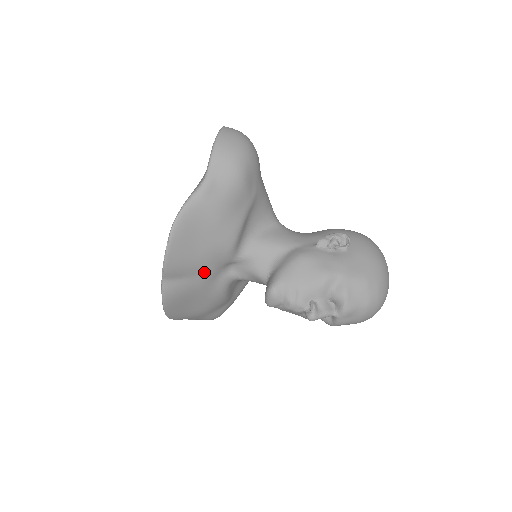
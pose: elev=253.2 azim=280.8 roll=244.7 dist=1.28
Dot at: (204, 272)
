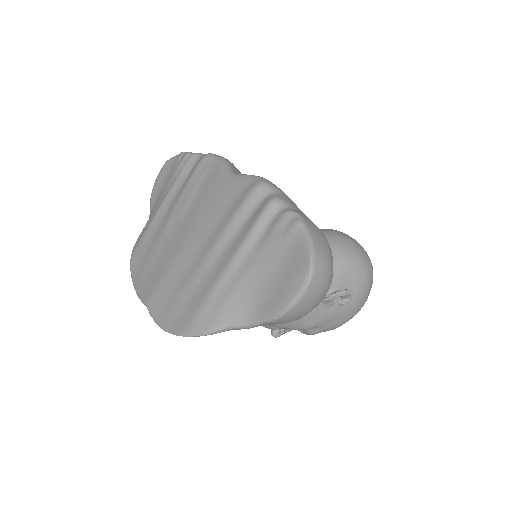
Dot at: occluded
